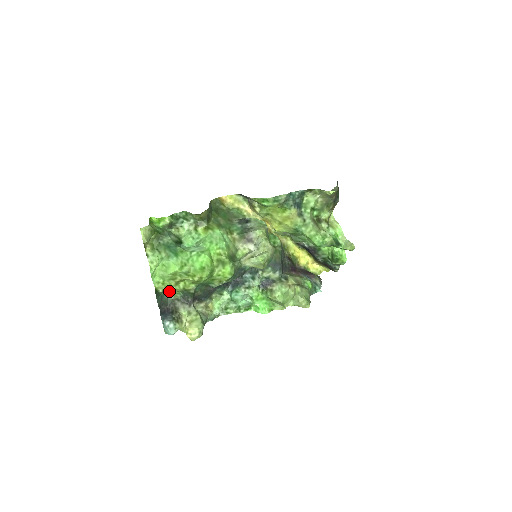
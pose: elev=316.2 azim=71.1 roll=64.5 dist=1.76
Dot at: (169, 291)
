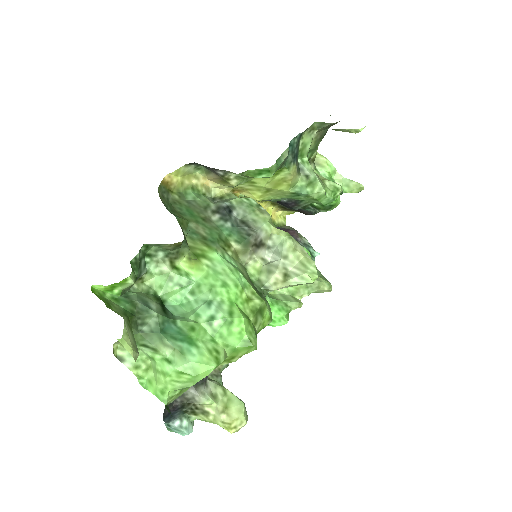
Dot at: occluded
